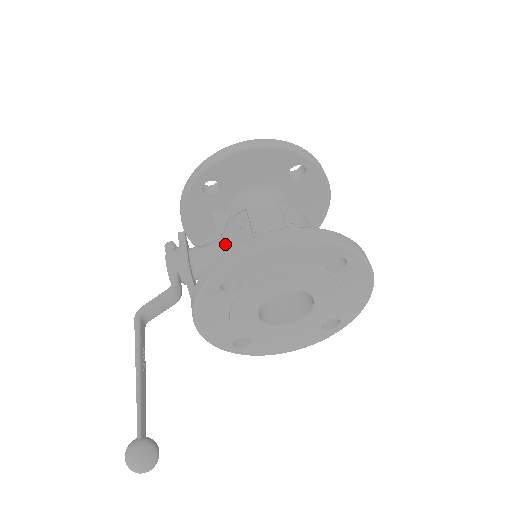
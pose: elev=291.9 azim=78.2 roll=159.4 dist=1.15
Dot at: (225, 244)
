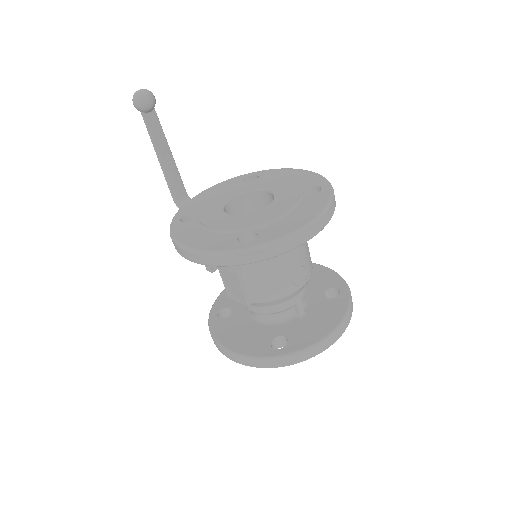
Dot at: occluded
